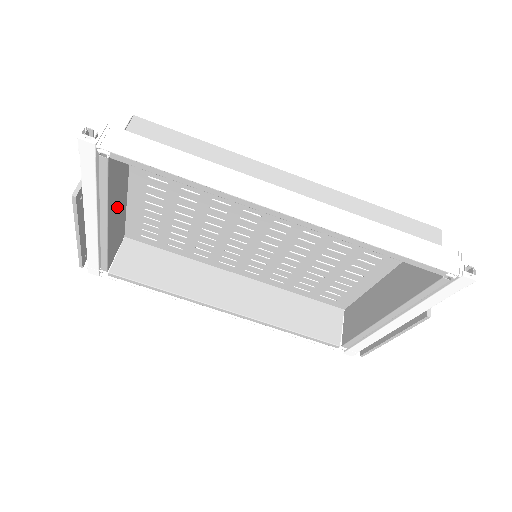
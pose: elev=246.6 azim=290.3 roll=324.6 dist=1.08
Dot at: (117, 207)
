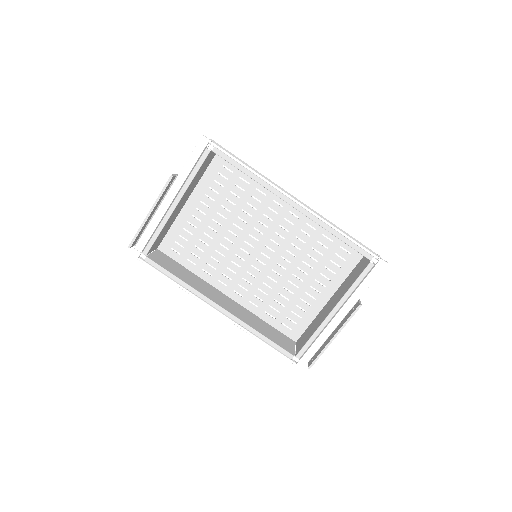
Dot at: (181, 203)
